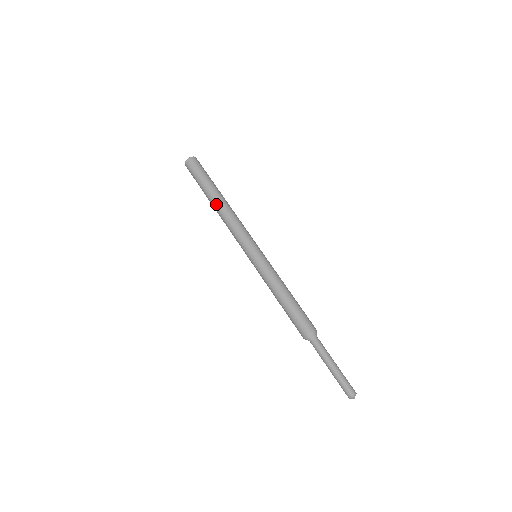
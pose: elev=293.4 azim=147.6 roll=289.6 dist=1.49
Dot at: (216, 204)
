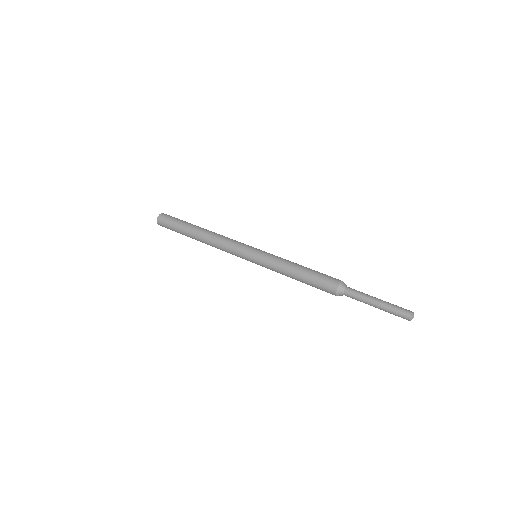
Dot at: (203, 230)
